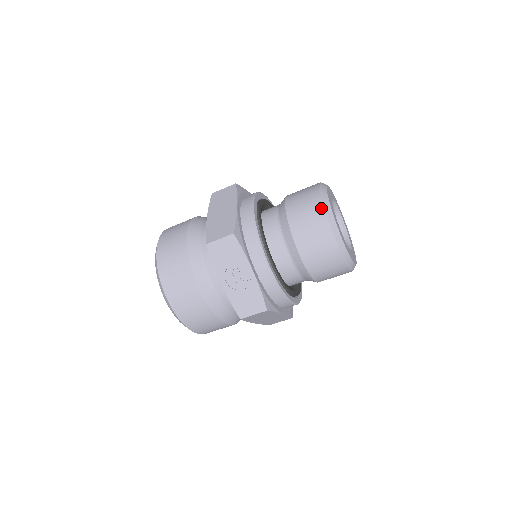
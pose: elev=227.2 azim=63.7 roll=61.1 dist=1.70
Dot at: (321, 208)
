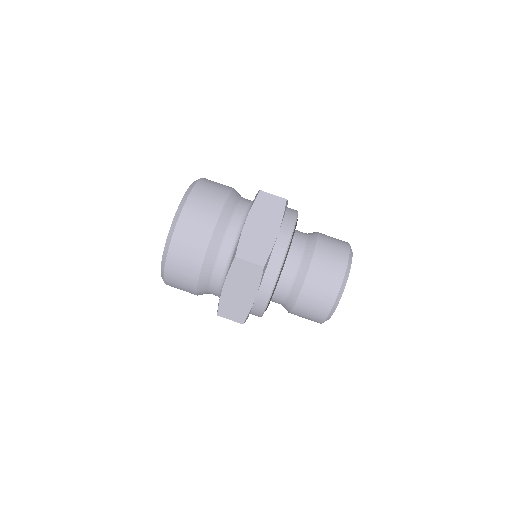
Dot at: occluded
